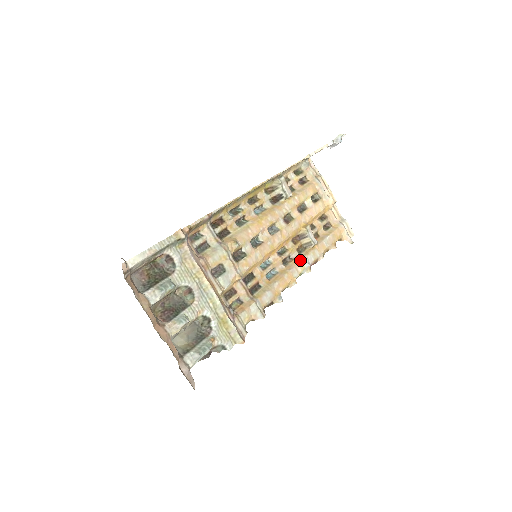
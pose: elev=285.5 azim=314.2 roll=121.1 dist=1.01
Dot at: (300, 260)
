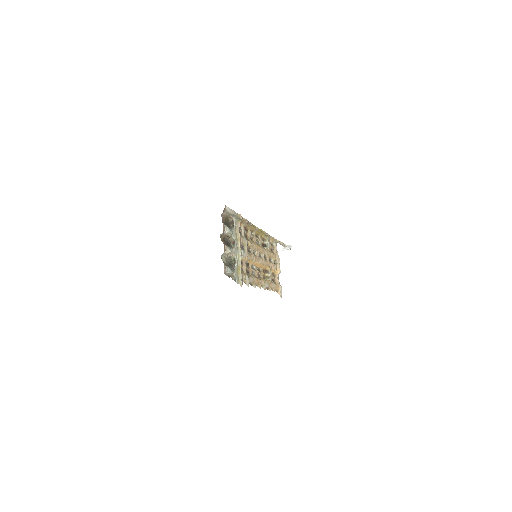
Dot at: (264, 280)
